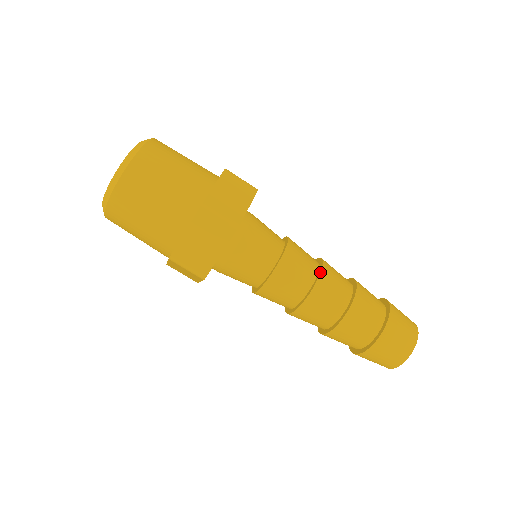
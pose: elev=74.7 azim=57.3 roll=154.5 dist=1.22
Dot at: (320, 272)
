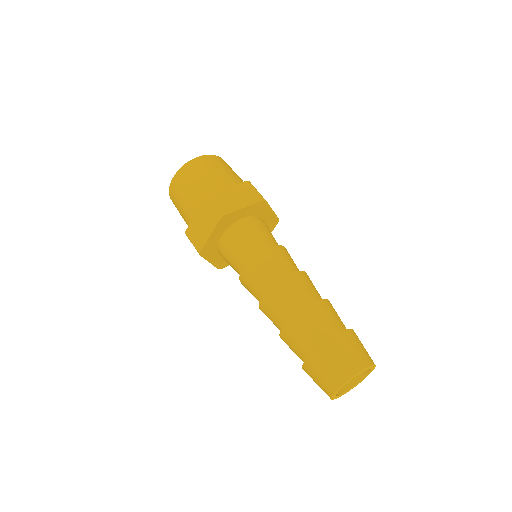
Dot at: (305, 272)
